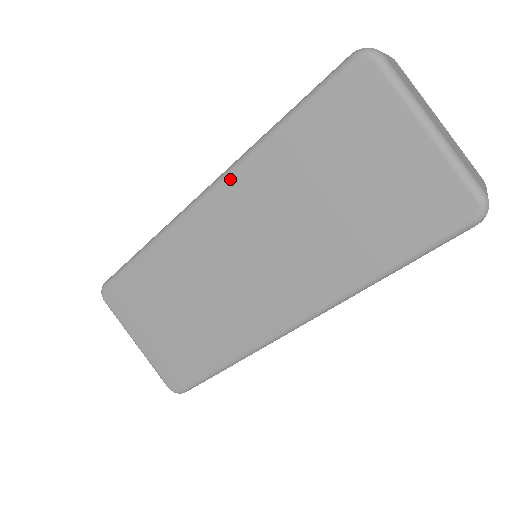
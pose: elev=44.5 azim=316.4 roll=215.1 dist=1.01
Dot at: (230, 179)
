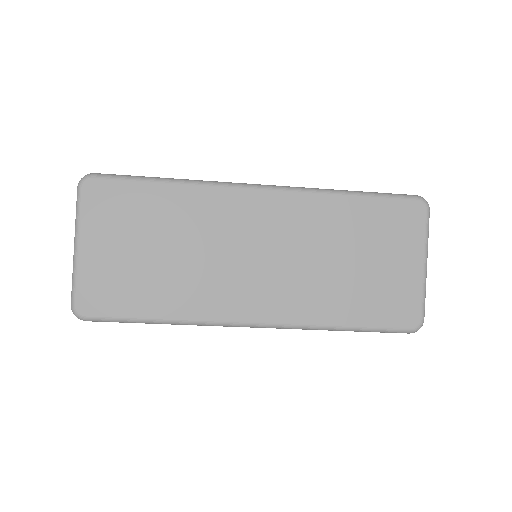
Dot at: (295, 195)
